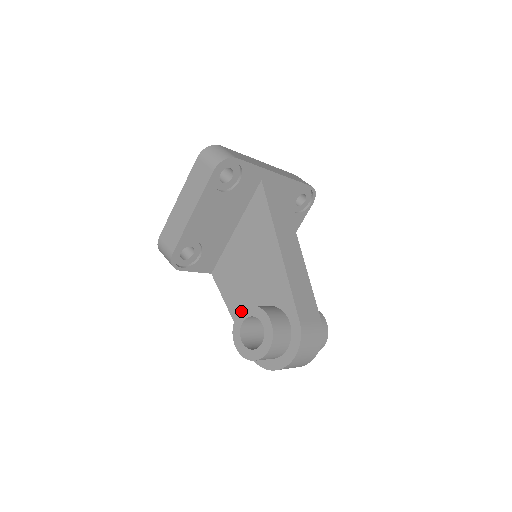
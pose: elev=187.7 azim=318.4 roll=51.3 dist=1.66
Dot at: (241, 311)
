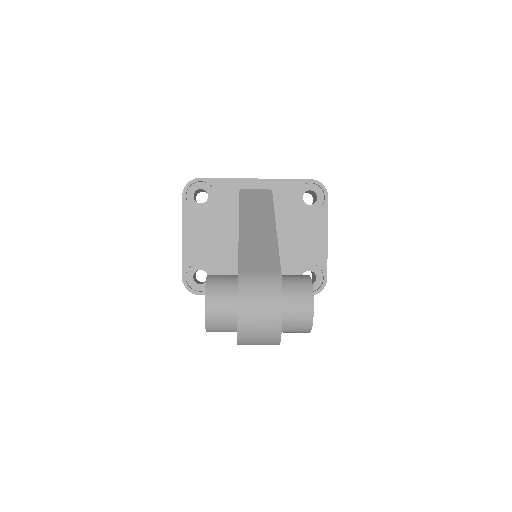
Dot at: occluded
